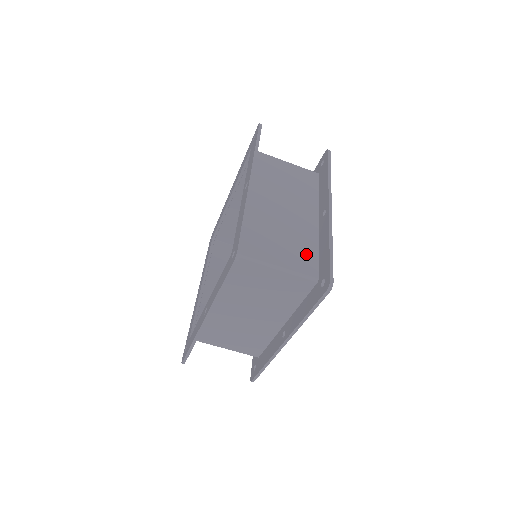
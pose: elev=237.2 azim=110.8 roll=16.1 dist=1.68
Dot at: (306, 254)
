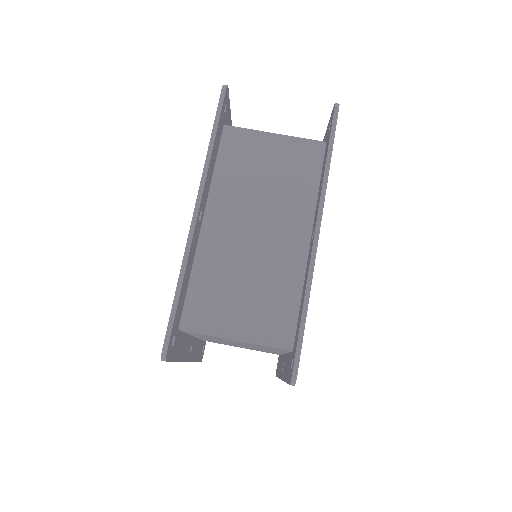
Dot at: occluded
